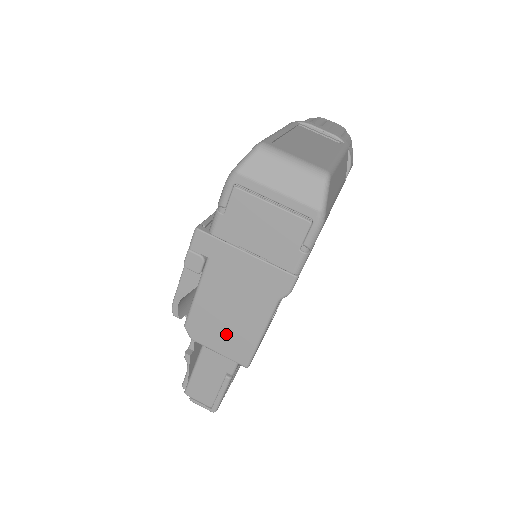
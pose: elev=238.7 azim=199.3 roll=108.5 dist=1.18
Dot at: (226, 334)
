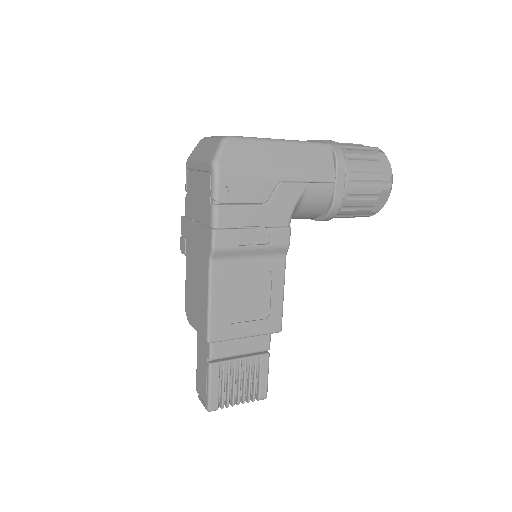
Dot at: (197, 308)
